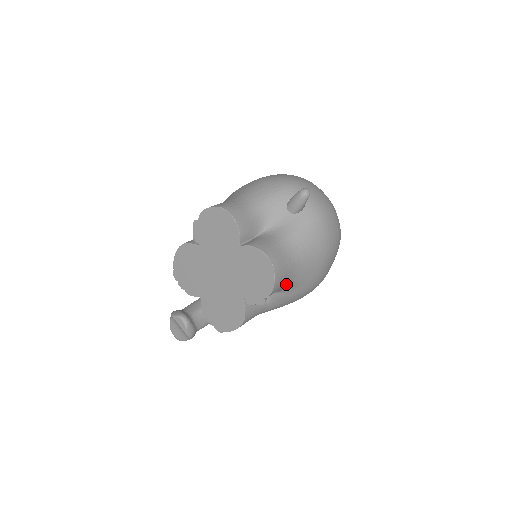
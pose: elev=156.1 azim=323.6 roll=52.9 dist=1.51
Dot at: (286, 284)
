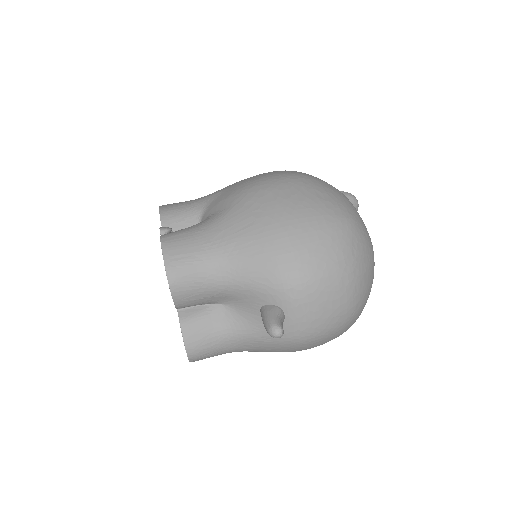
Dot at: occluded
